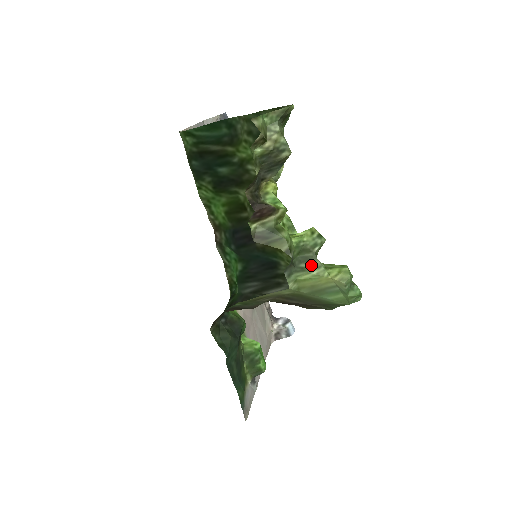
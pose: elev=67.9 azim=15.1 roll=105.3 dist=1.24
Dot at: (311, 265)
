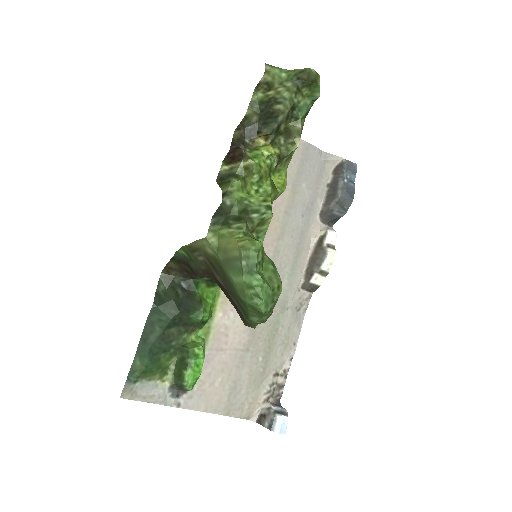
Dot at: (236, 224)
